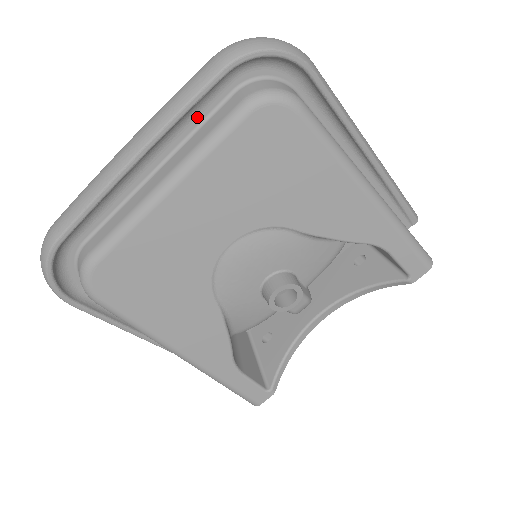
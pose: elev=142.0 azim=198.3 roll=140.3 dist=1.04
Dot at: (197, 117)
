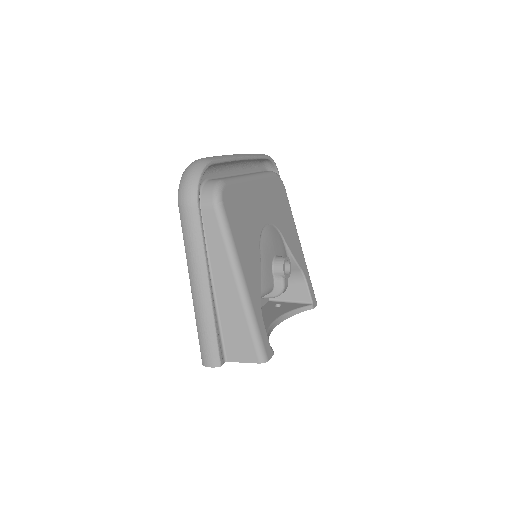
Dot at: (252, 169)
